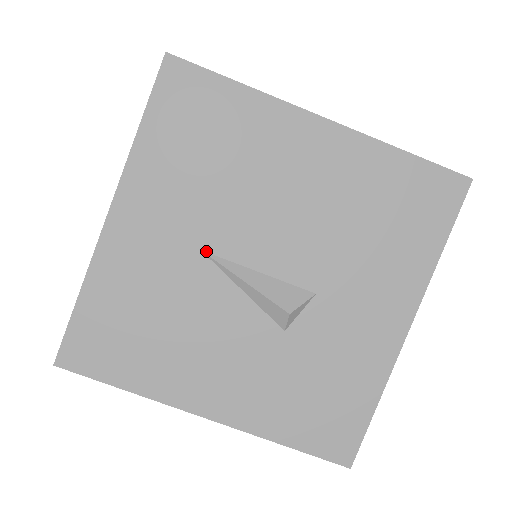
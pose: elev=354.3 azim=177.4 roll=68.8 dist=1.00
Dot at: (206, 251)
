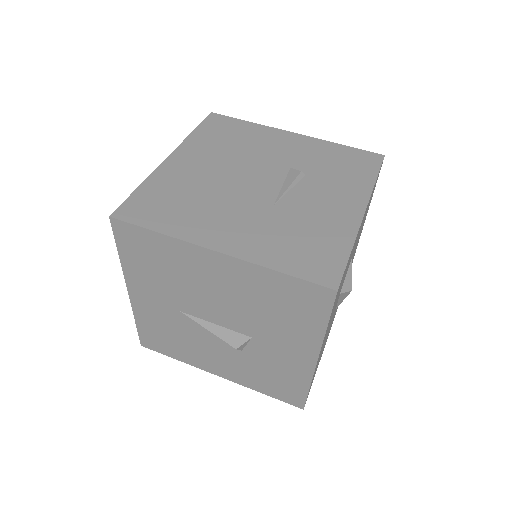
Dot at: (183, 312)
